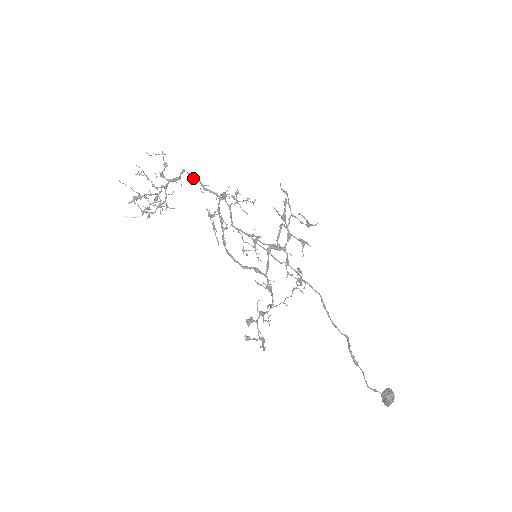
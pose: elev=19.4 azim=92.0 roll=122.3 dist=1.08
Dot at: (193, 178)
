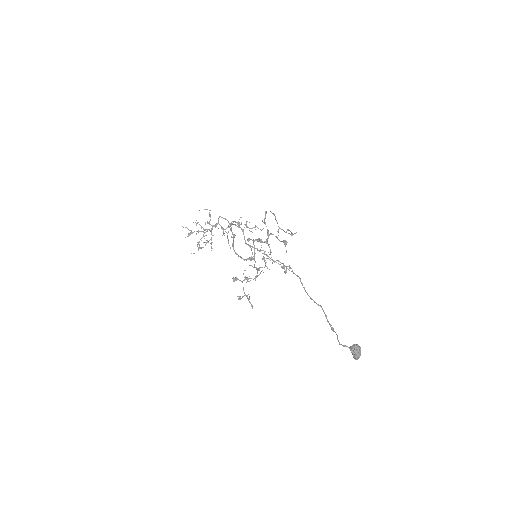
Dot at: occluded
